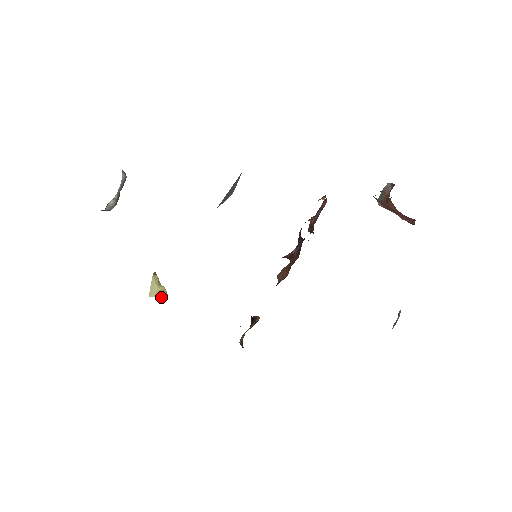
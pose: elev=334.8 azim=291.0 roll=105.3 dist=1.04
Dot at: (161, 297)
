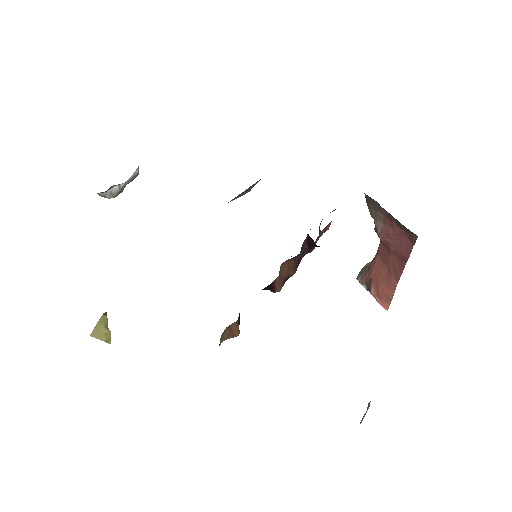
Dot at: occluded
